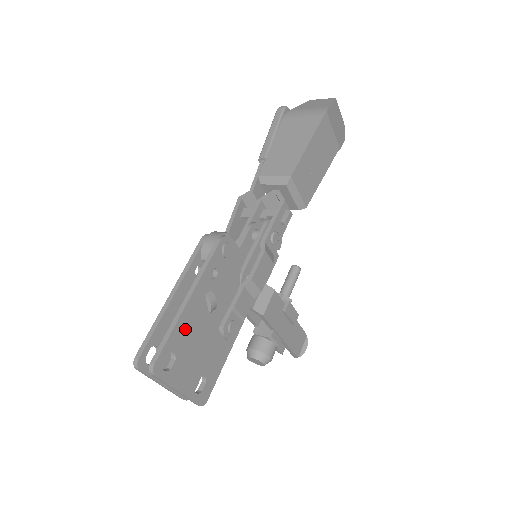
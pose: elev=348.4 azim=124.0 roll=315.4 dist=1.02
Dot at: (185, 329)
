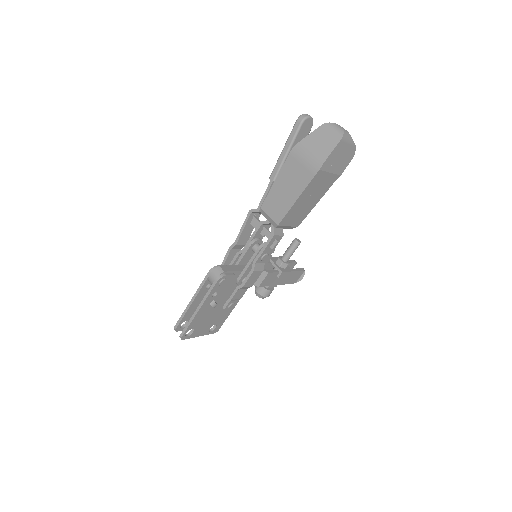
Dot at: (198, 320)
